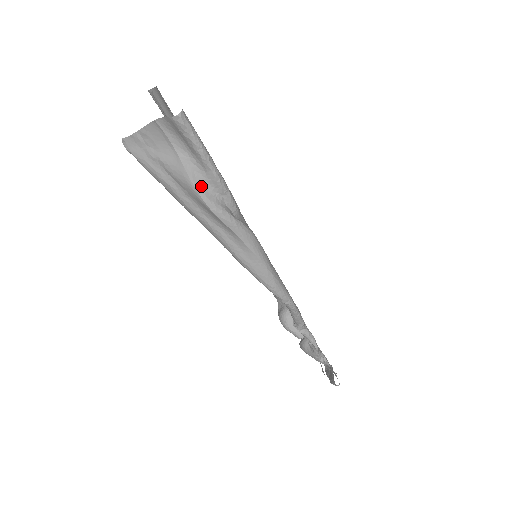
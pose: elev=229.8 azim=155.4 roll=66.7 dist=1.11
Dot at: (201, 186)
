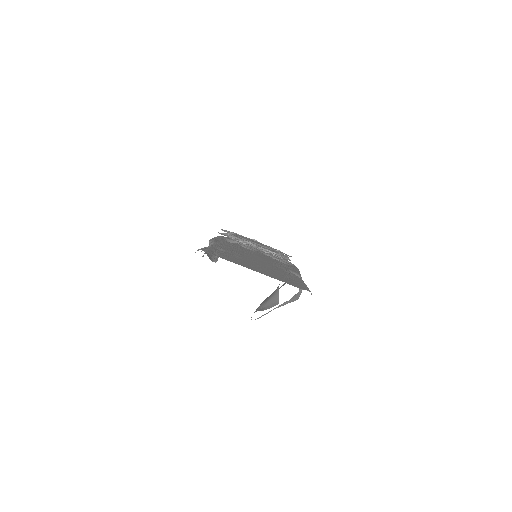
Dot at: (297, 296)
